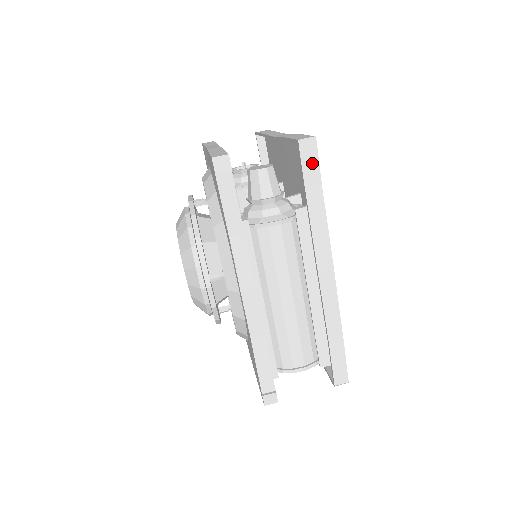
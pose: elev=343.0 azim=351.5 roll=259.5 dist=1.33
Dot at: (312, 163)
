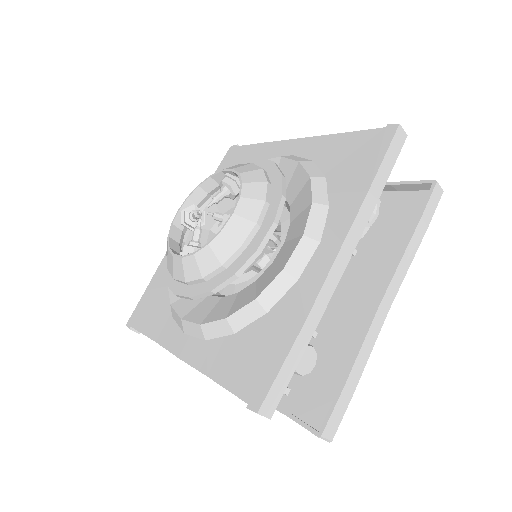
Dot at: occluded
